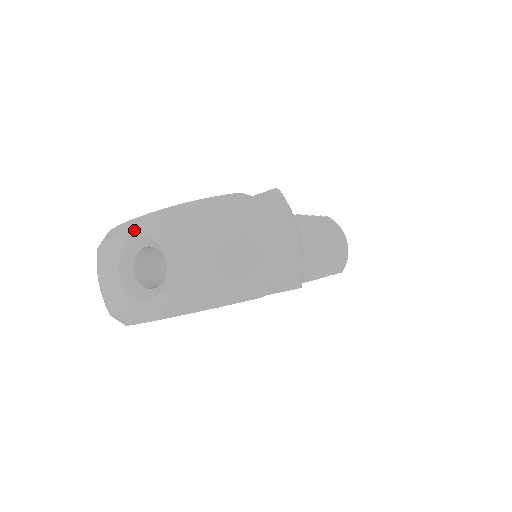
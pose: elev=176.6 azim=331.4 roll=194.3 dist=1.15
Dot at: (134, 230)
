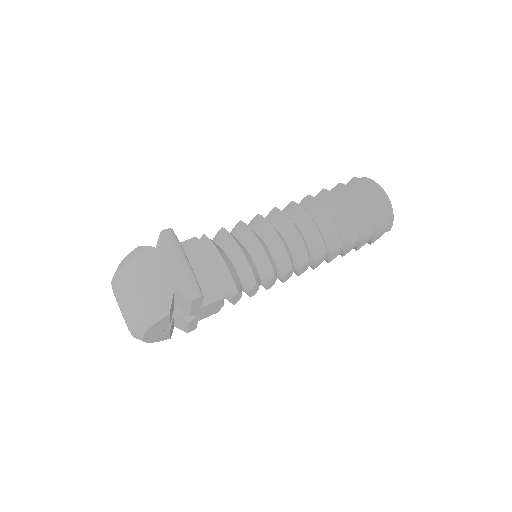
Dot at: occluded
